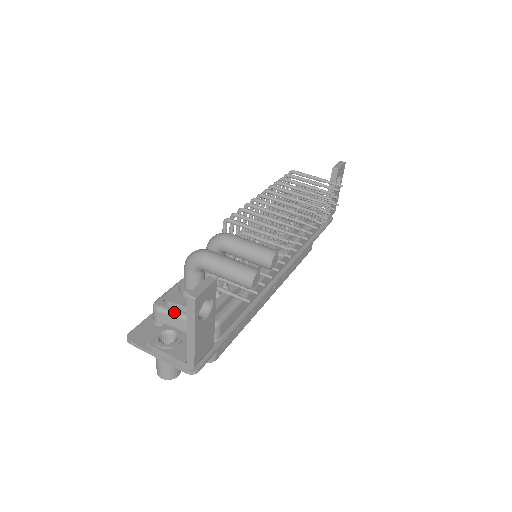
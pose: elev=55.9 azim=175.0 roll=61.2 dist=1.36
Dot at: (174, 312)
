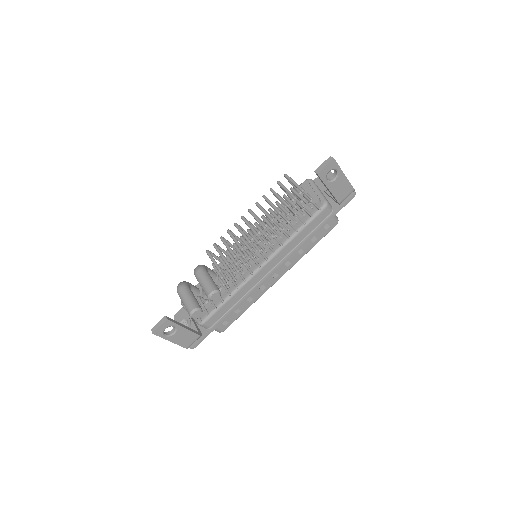
Dot at: (186, 310)
